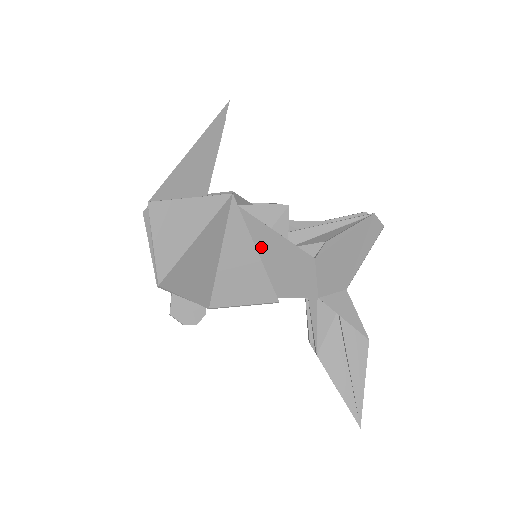
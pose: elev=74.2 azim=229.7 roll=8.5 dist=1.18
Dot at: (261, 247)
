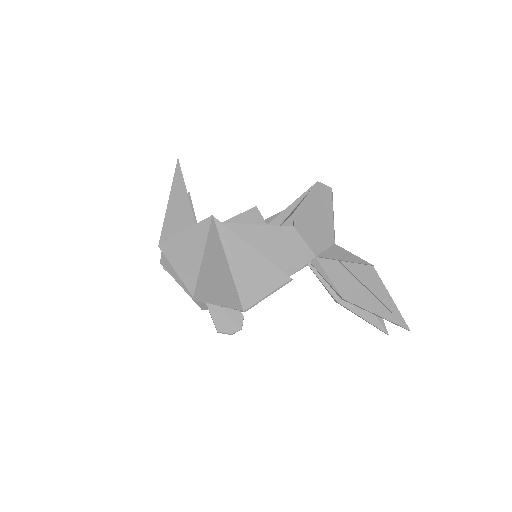
Dot at: (254, 243)
